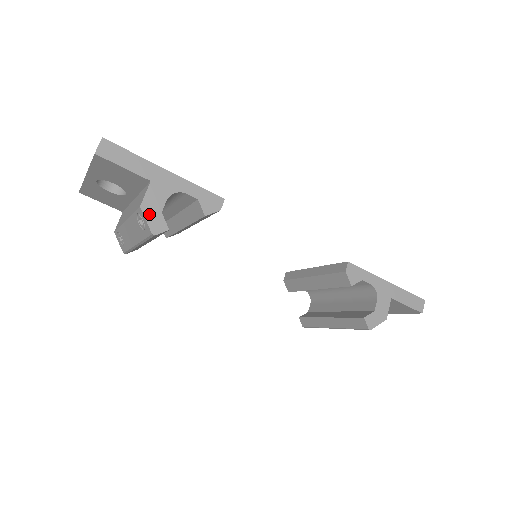
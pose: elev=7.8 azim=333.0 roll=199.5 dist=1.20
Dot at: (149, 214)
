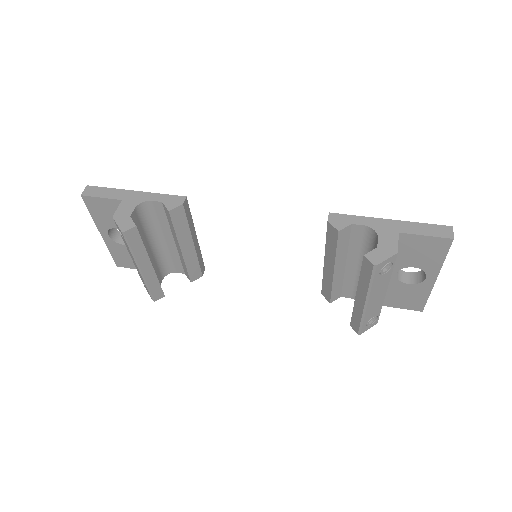
Dot at: (120, 220)
